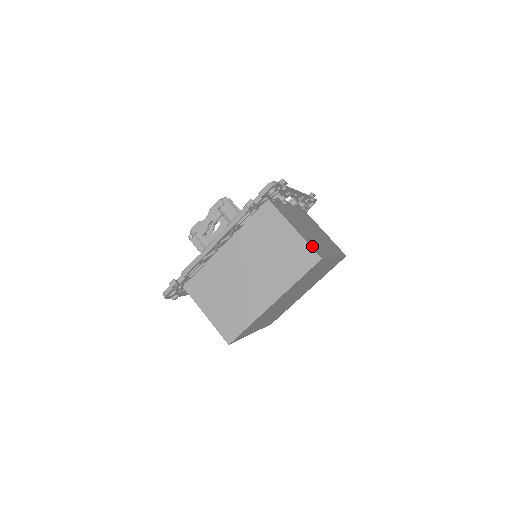
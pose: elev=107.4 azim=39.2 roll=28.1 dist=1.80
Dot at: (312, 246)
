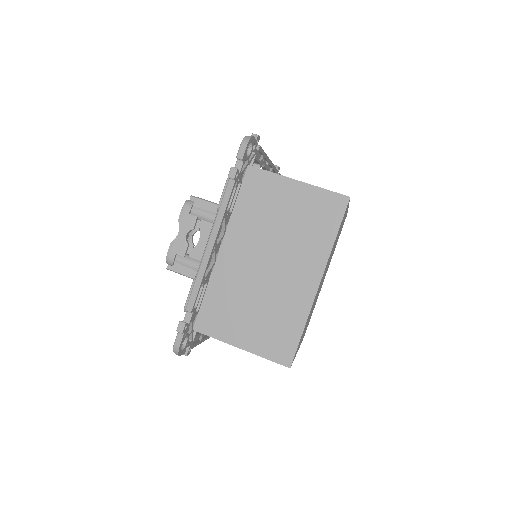
Dot at: occluded
